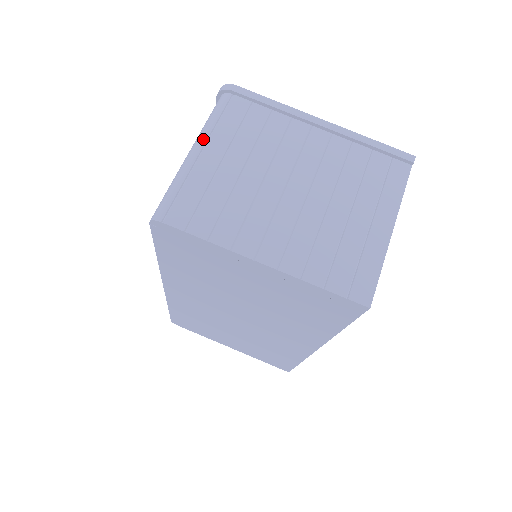
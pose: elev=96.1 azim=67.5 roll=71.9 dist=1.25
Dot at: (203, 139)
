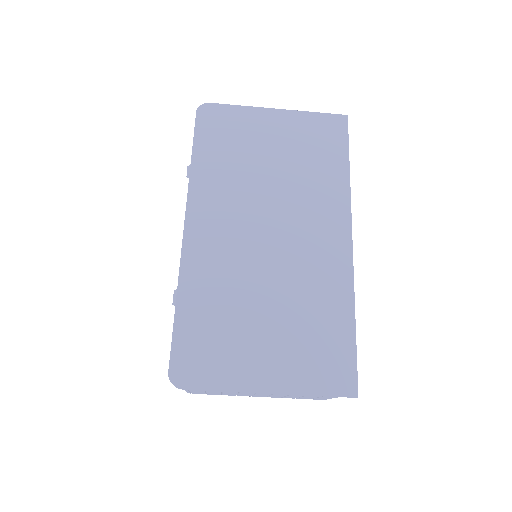
Dot at: occluded
